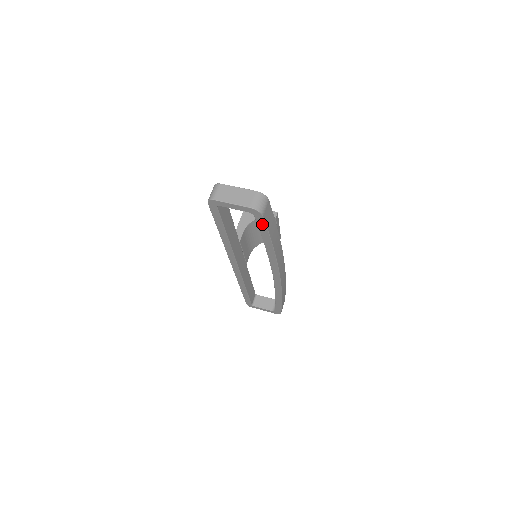
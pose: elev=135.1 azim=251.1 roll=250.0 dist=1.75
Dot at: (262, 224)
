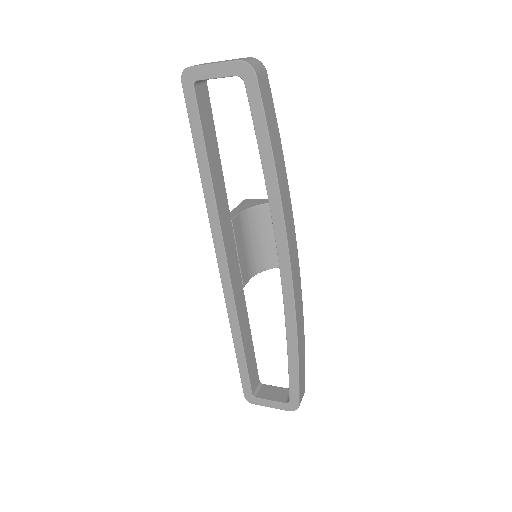
Dot at: (256, 102)
